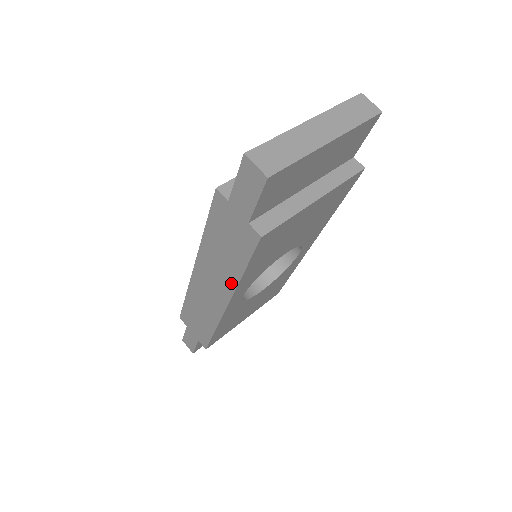
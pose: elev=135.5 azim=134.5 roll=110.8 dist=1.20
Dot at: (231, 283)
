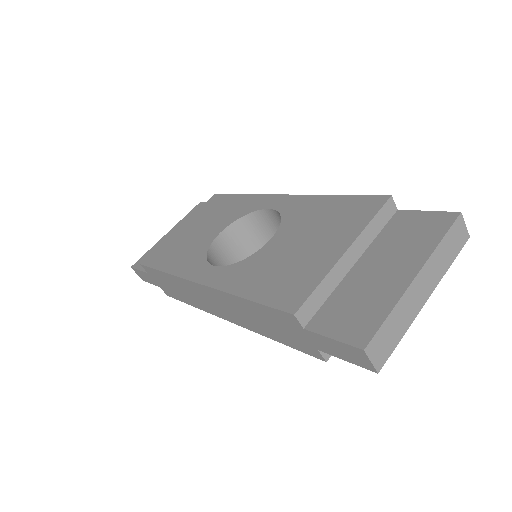
Dot at: (251, 327)
